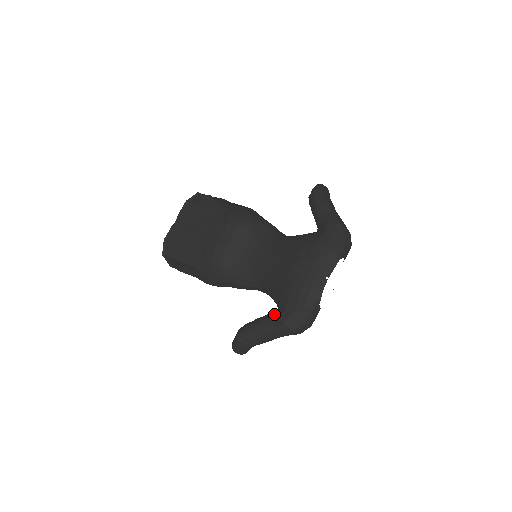
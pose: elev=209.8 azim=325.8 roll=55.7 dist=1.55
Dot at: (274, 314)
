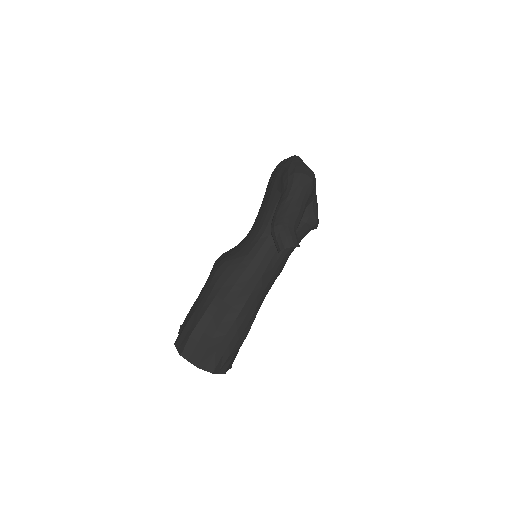
Dot at: (281, 193)
